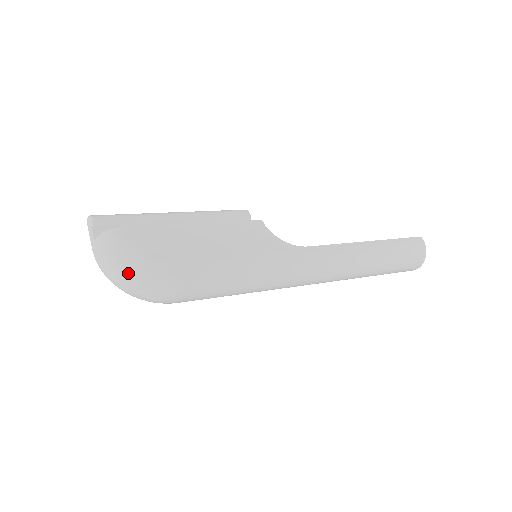
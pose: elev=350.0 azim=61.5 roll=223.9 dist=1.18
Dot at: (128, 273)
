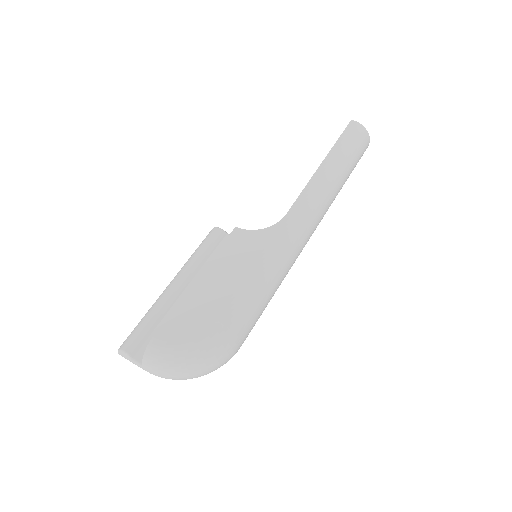
Dot at: (191, 366)
